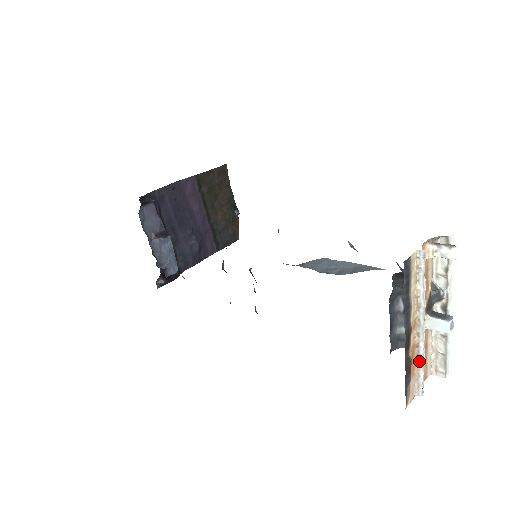
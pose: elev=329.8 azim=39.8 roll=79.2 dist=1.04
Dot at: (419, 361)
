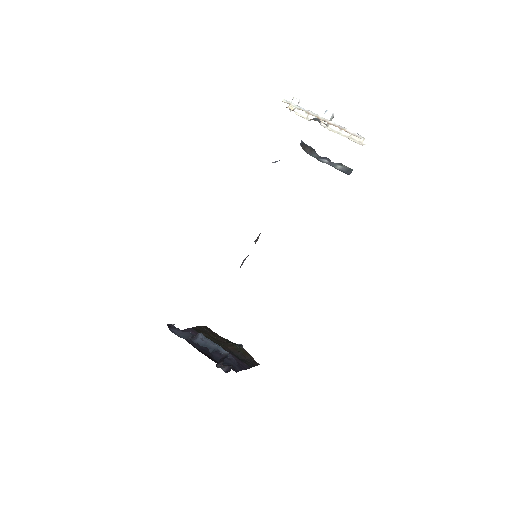
Dot at: (339, 127)
